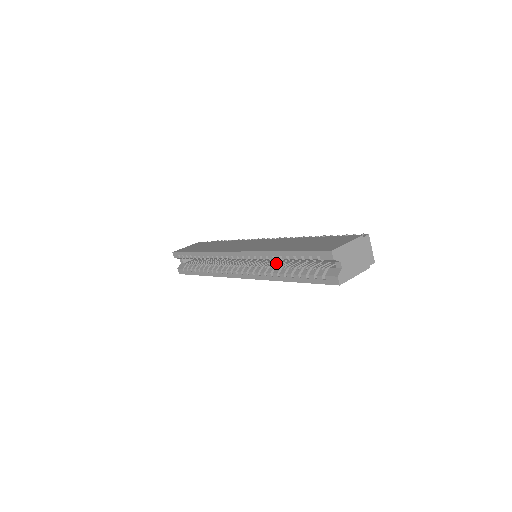
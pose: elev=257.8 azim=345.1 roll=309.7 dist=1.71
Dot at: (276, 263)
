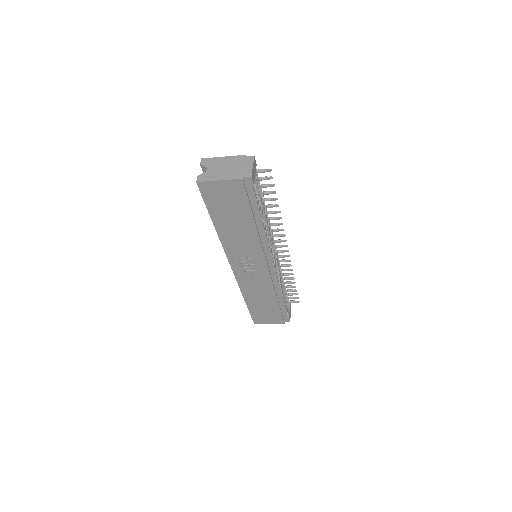
Dot at: occluded
